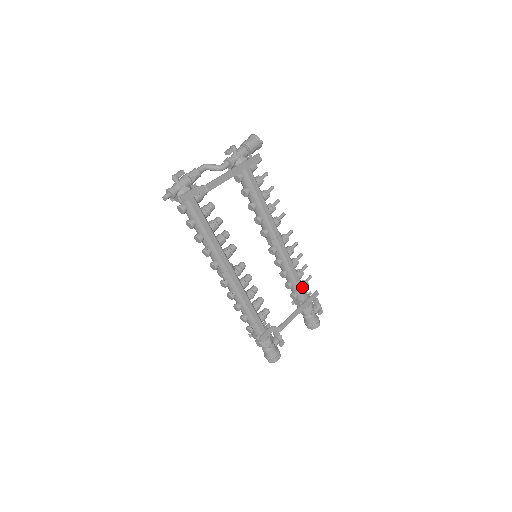
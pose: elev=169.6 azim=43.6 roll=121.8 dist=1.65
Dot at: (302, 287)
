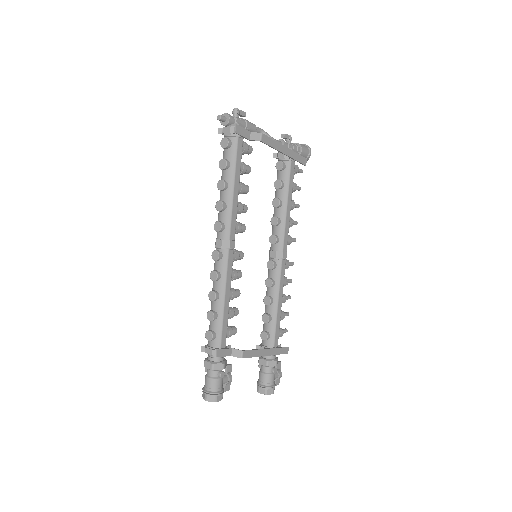
Dot at: (278, 329)
